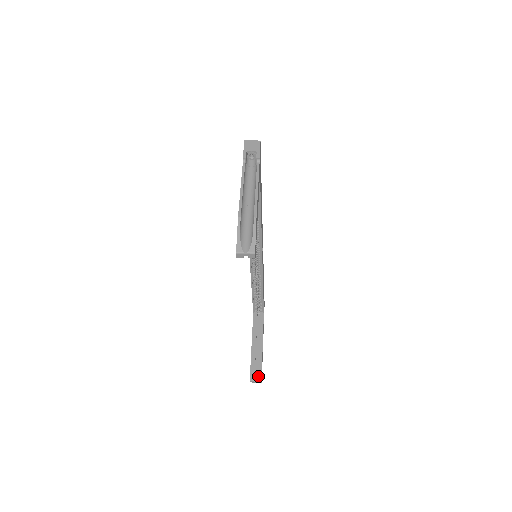
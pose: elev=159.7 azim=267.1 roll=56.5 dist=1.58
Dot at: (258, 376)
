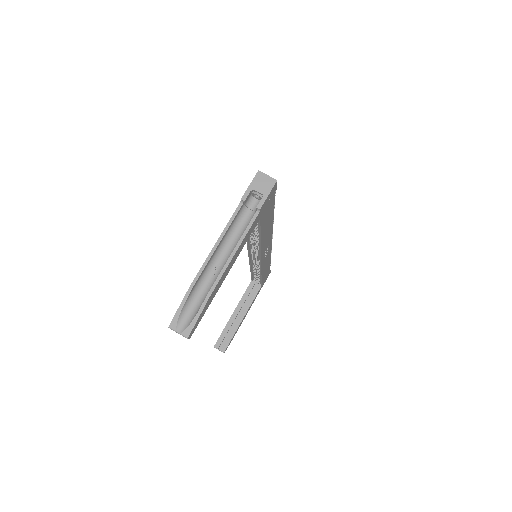
Dot at: (223, 347)
